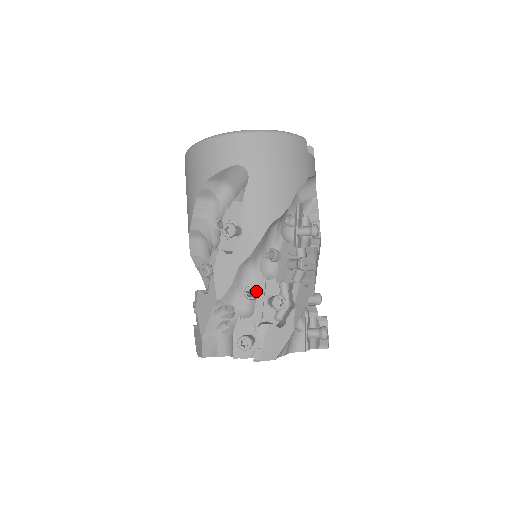
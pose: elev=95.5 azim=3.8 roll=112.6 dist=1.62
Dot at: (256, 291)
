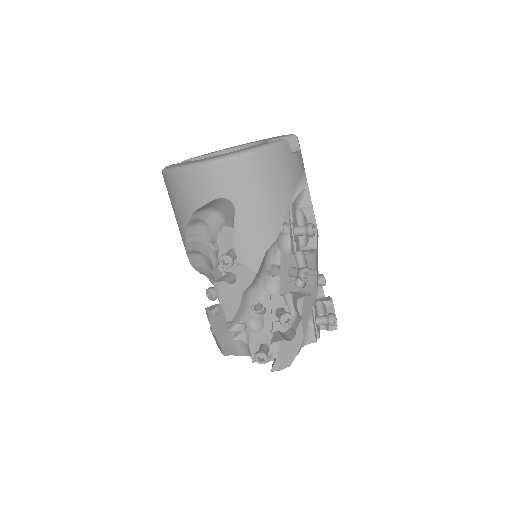
Dot at: occluded
